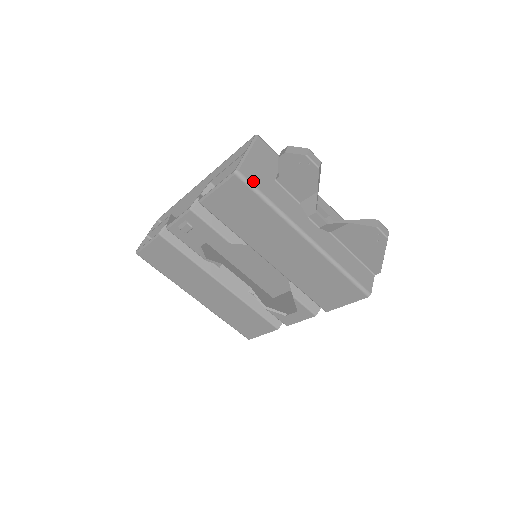
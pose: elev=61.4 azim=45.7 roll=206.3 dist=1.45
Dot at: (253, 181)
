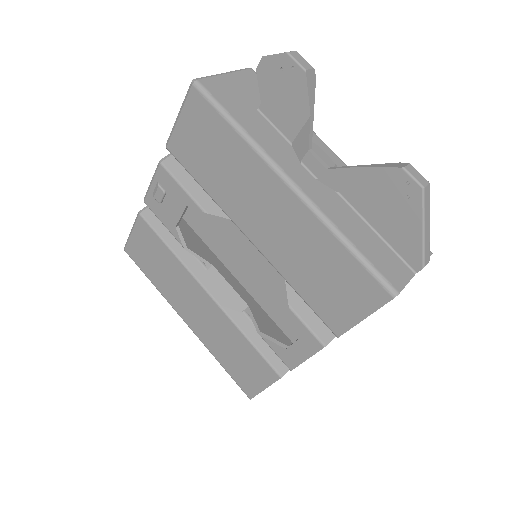
Dot at: (217, 96)
